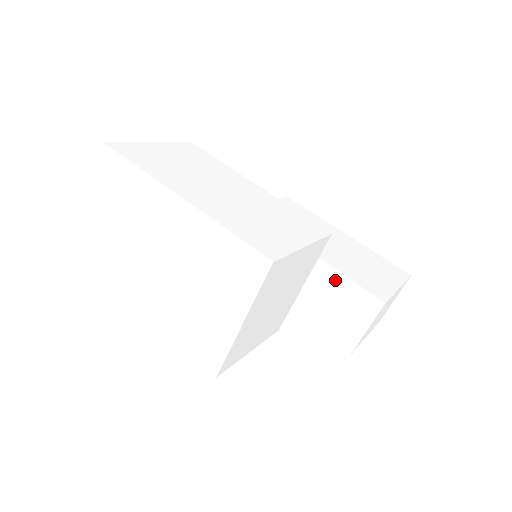
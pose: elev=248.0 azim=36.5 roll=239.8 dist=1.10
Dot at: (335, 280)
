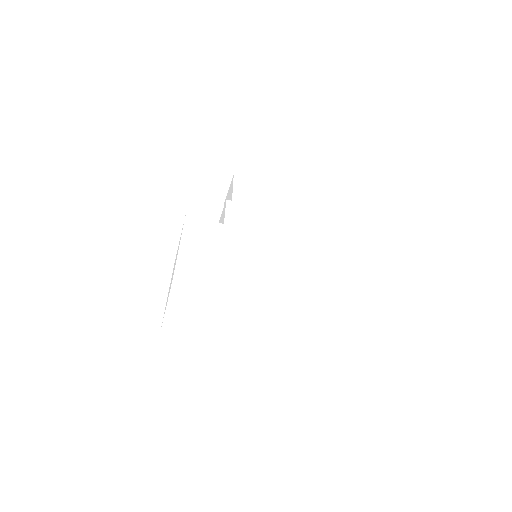
Dot at: occluded
